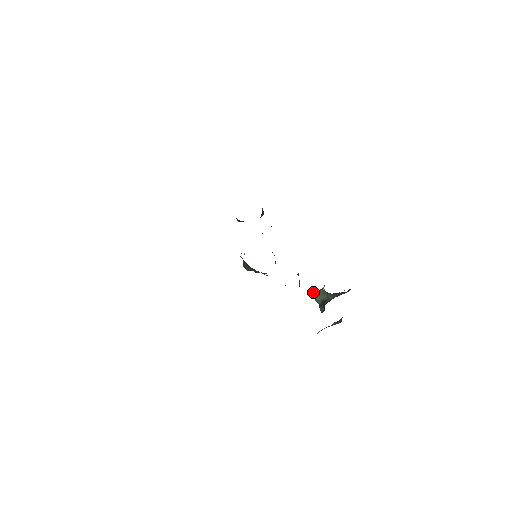
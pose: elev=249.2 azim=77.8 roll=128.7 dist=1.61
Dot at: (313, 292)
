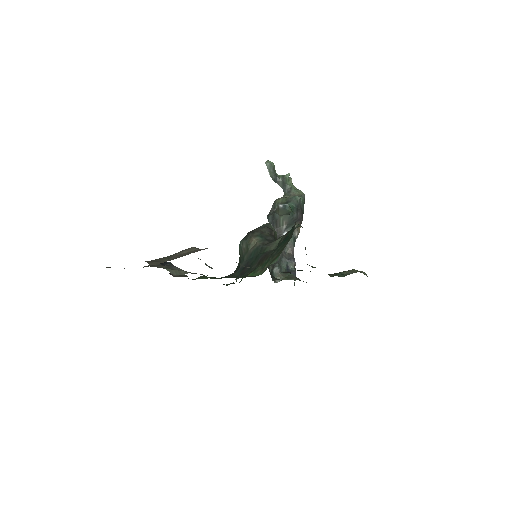
Dot at: (284, 207)
